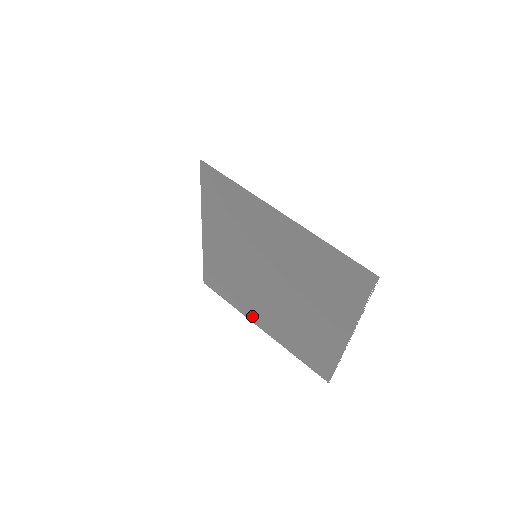
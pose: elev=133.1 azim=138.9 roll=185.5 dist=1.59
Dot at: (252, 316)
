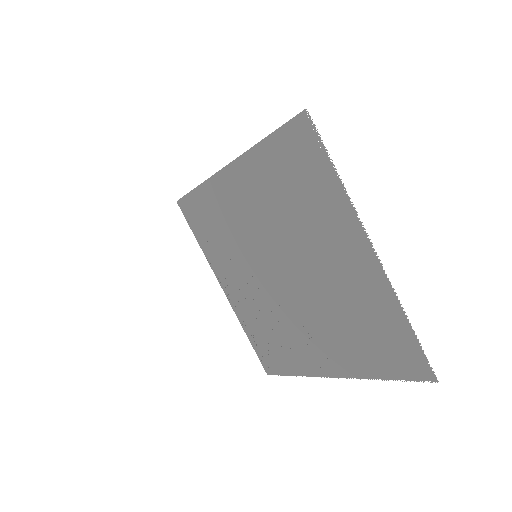
Dot at: (315, 366)
